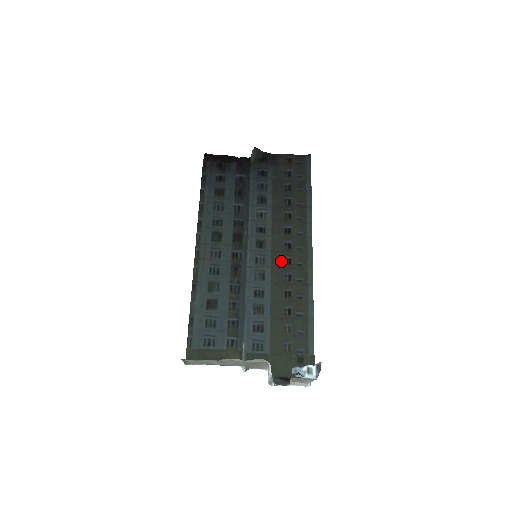
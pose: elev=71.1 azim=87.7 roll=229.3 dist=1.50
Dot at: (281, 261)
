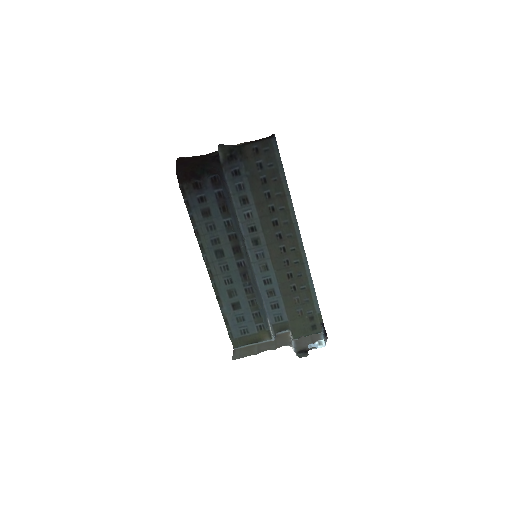
Dot at: (277, 251)
